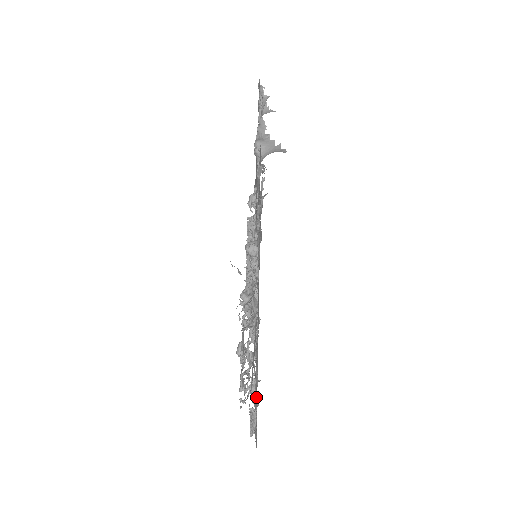
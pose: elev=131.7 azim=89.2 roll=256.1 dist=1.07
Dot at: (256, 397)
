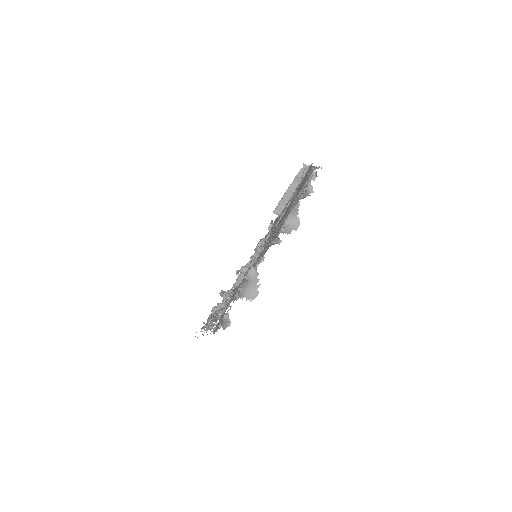
Dot at: occluded
